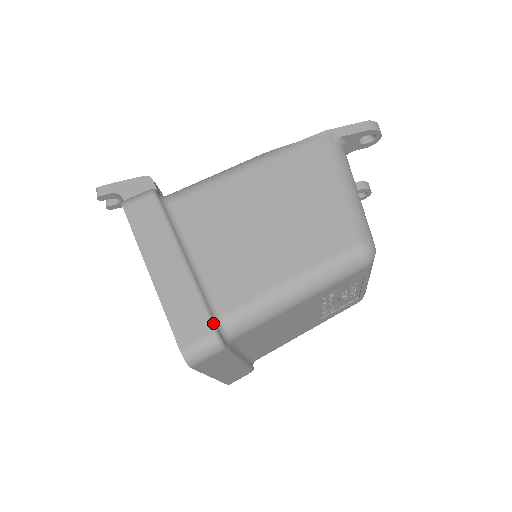
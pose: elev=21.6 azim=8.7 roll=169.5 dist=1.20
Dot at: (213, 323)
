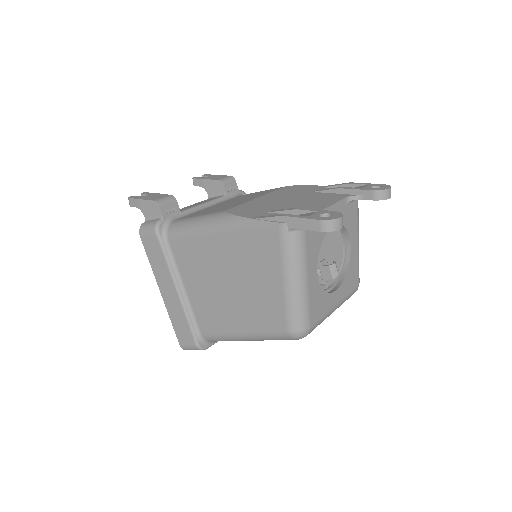
Dot at: (195, 339)
